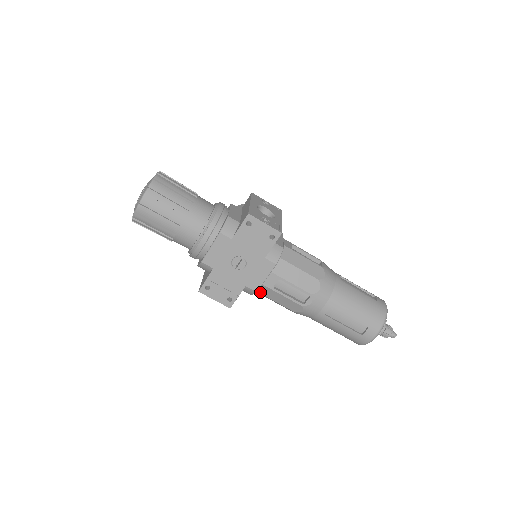
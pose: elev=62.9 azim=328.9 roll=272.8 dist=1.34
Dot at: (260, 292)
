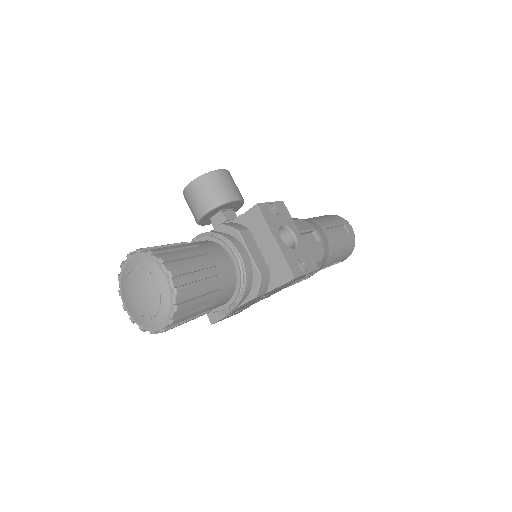
Dot at: occluded
